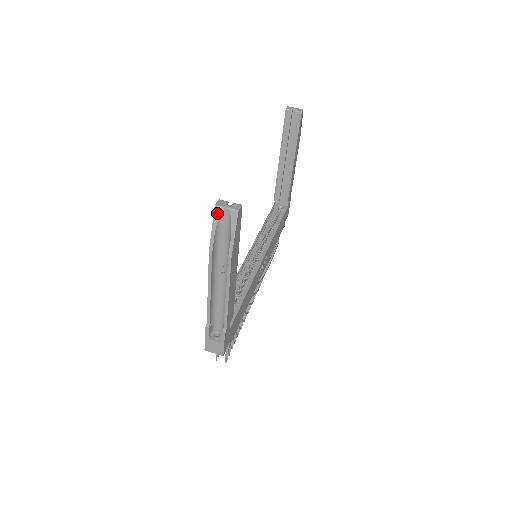
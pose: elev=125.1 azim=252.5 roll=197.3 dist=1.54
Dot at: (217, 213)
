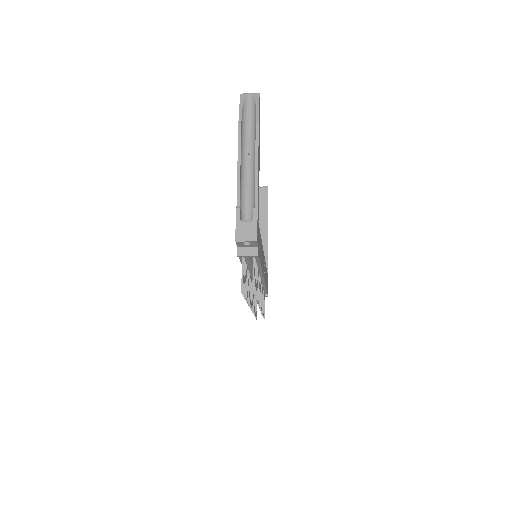
Dot at: (243, 98)
